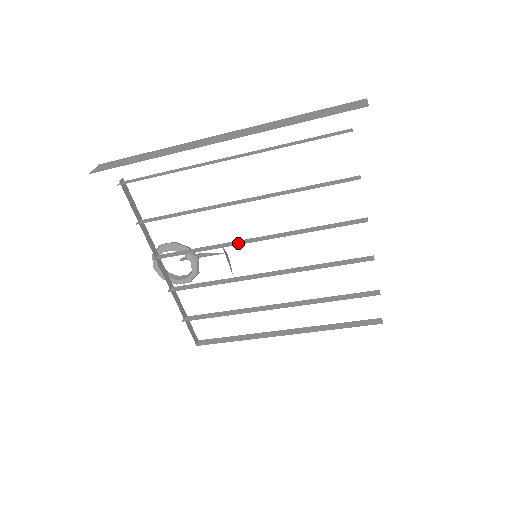
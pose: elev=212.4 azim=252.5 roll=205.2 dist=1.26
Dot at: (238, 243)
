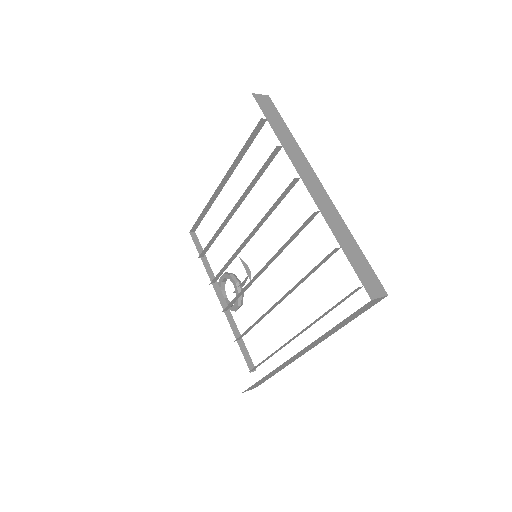
Dot at: occluded
